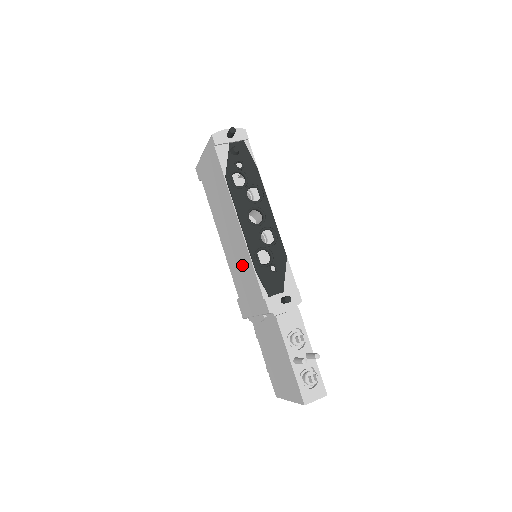
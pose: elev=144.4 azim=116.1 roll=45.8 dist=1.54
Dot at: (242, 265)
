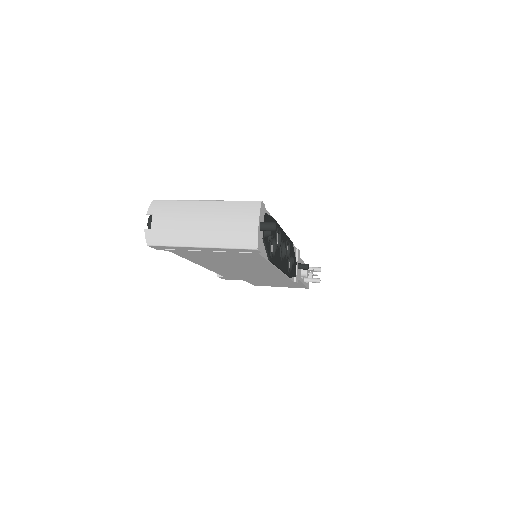
Dot at: occluded
